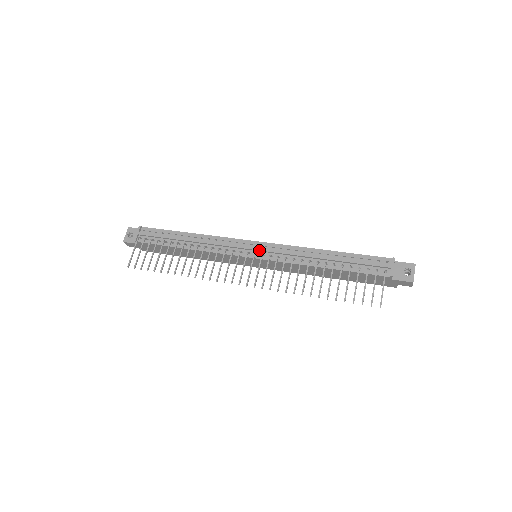
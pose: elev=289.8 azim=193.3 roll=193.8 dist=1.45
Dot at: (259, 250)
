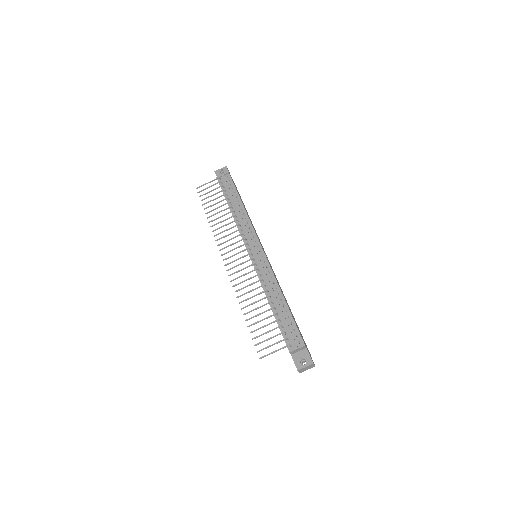
Dot at: (256, 254)
